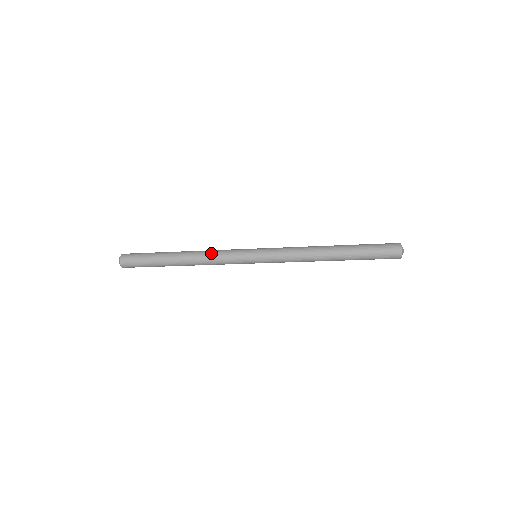
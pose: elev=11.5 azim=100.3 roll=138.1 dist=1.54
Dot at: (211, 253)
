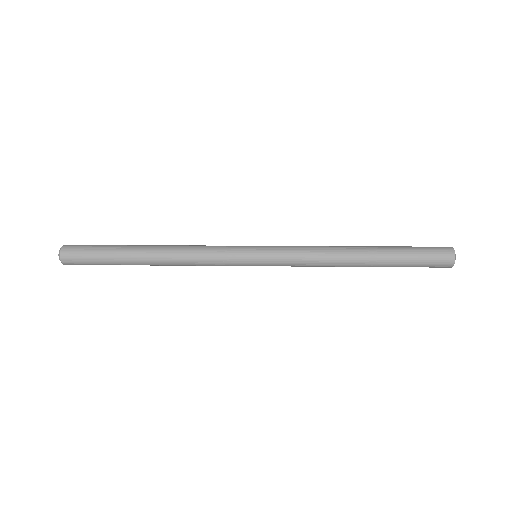
Dot at: (193, 257)
